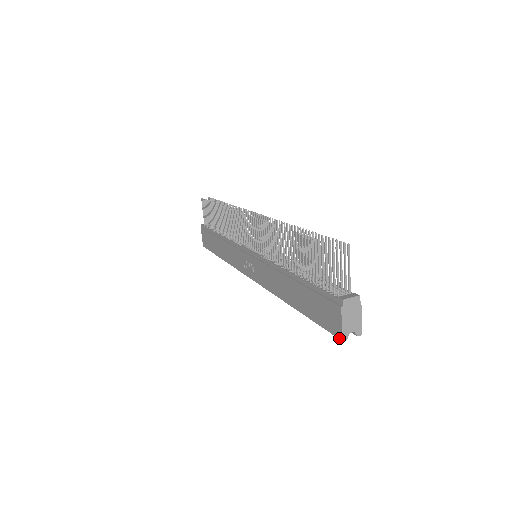
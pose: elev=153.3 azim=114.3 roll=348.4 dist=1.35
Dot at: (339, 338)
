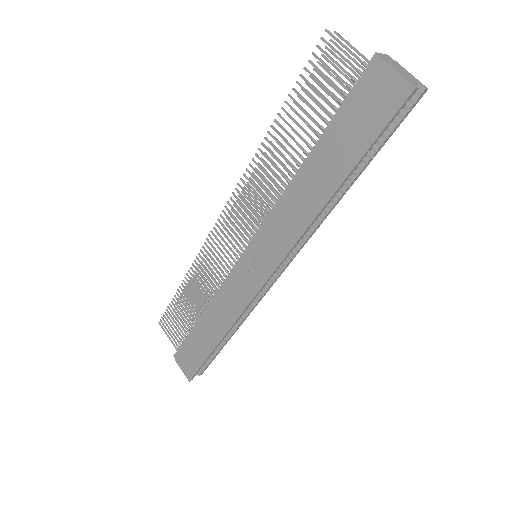
Dot at: (409, 93)
